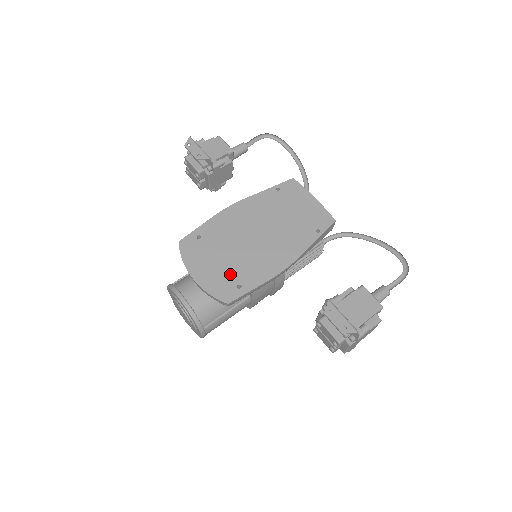
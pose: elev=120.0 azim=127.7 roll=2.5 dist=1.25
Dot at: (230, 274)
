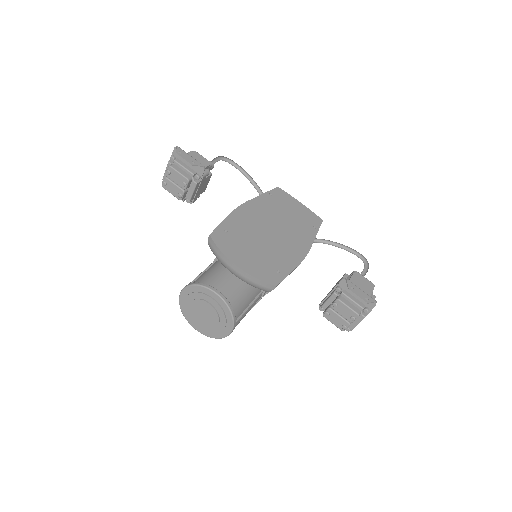
Dot at: (266, 261)
